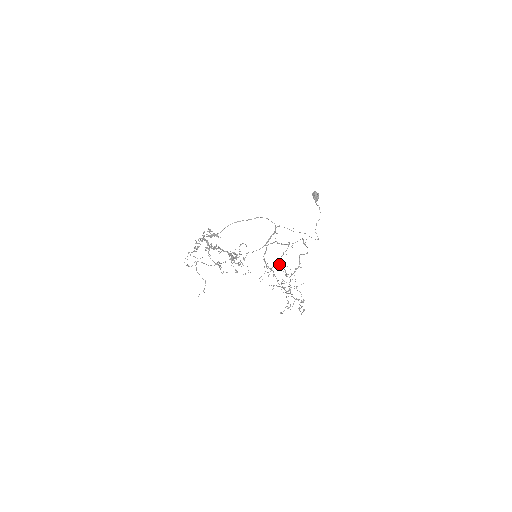
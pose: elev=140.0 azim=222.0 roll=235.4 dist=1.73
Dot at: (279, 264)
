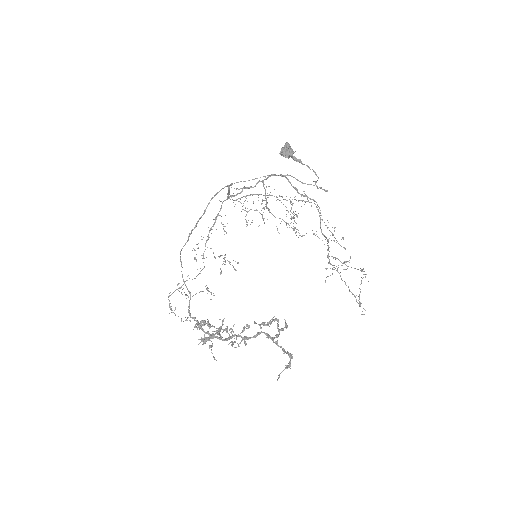
Dot at: occluded
